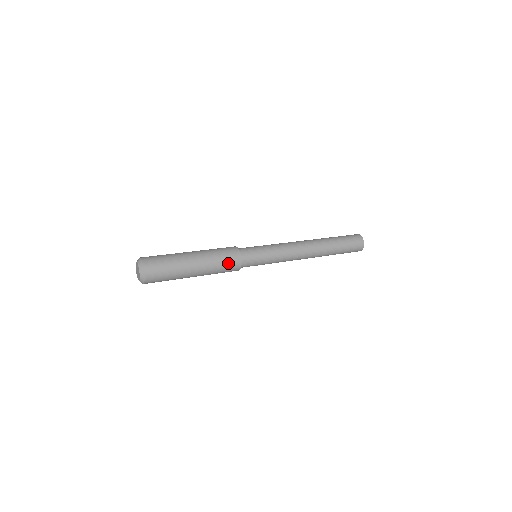
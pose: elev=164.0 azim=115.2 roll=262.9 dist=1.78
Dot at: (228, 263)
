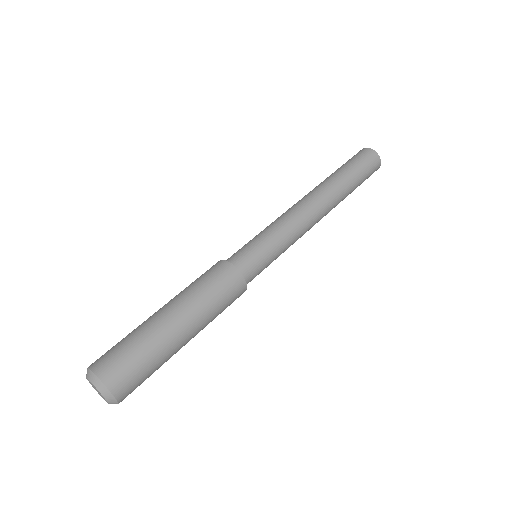
Dot at: (229, 298)
